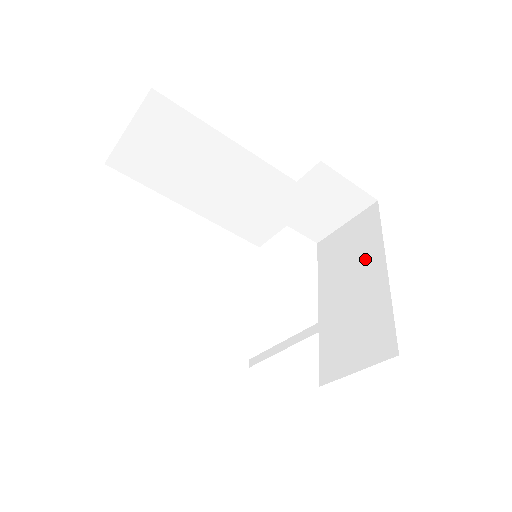
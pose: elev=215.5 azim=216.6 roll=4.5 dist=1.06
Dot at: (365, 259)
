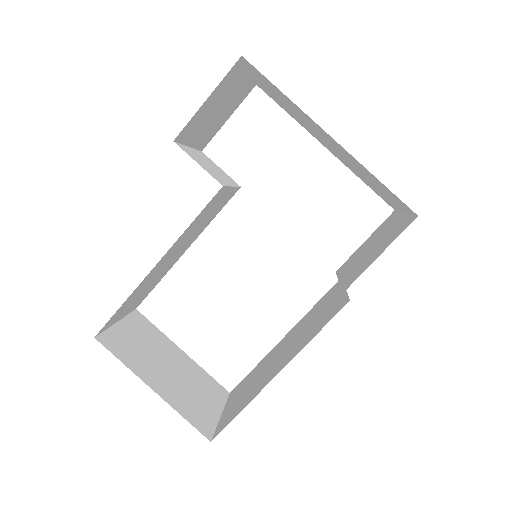
Dot at: (306, 120)
